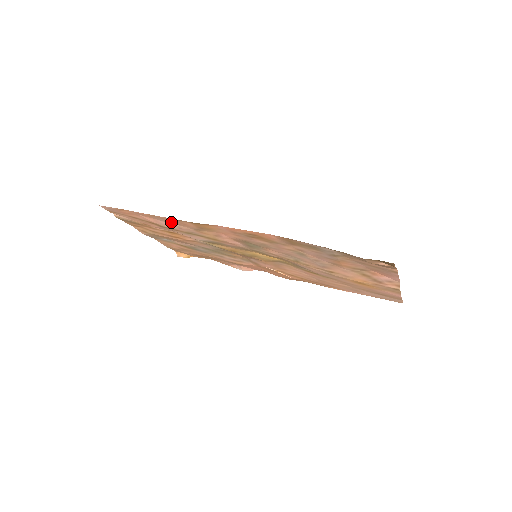
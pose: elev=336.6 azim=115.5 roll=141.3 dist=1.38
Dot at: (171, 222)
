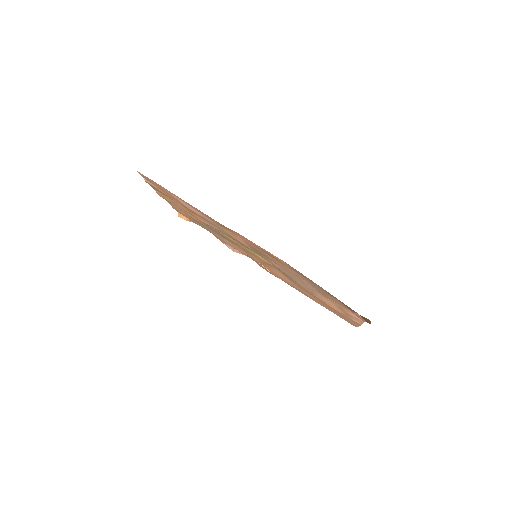
Dot at: (198, 211)
